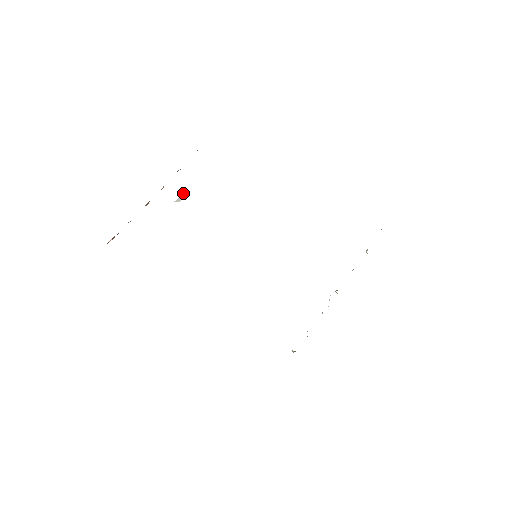
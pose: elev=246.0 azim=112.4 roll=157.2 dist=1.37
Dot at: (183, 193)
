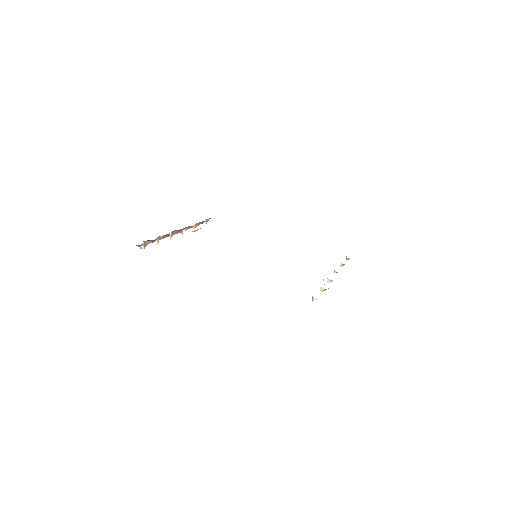
Dot at: (198, 229)
